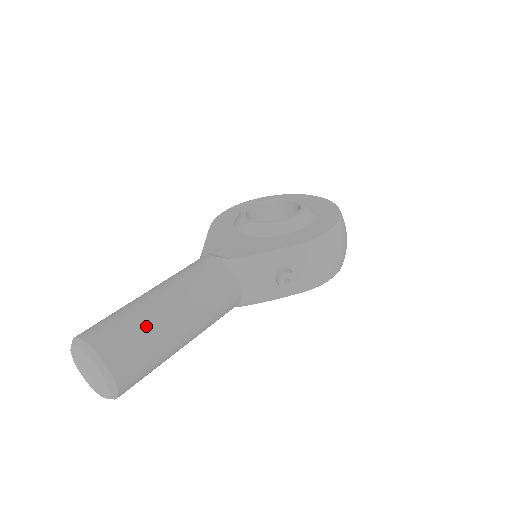
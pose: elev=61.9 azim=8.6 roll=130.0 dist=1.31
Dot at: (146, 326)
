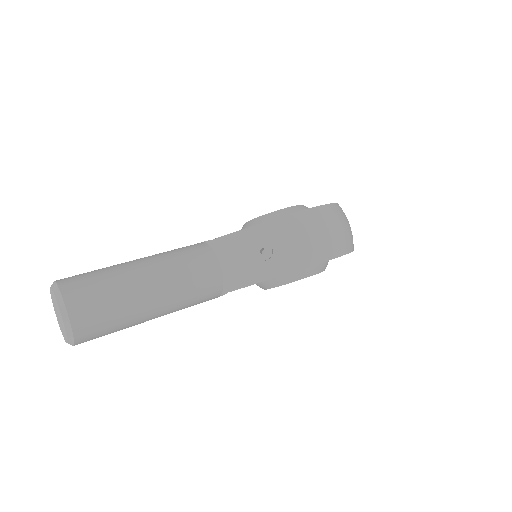
Dot at: (110, 274)
